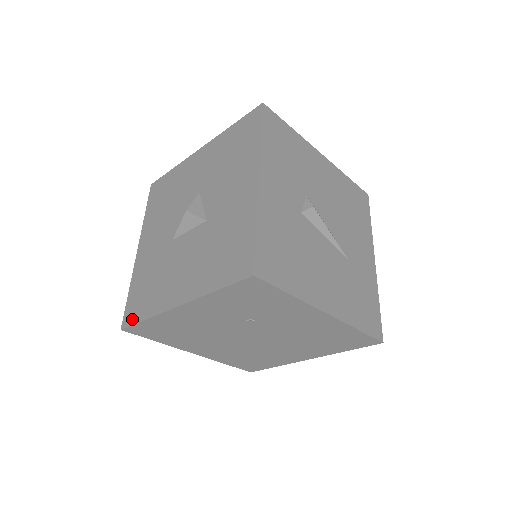
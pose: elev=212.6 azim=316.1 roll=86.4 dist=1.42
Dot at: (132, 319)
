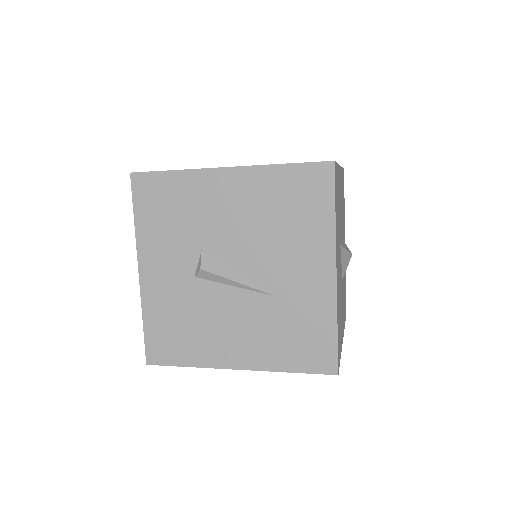
Dot at: occluded
